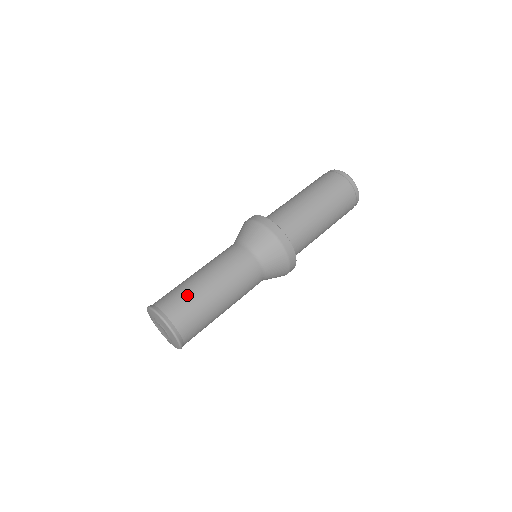
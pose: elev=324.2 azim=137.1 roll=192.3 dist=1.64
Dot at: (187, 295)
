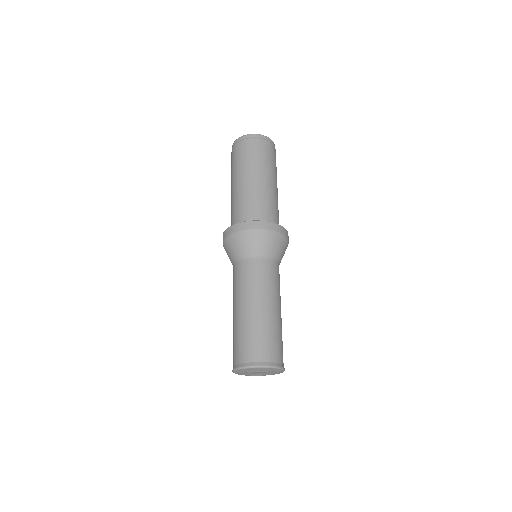
Dot at: (264, 333)
